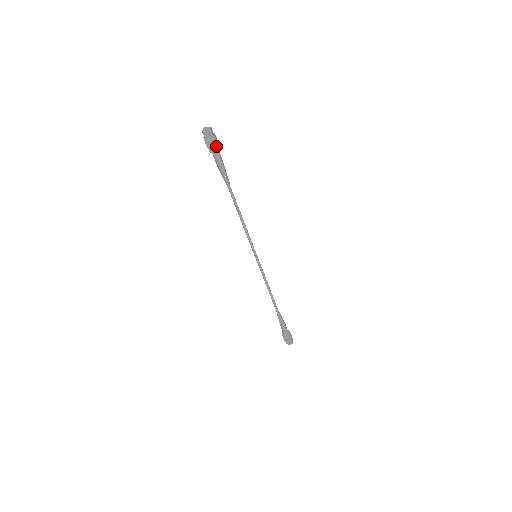
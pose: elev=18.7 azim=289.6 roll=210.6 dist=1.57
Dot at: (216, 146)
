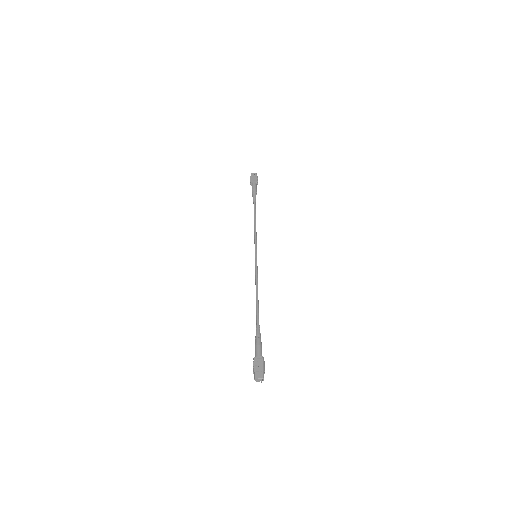
Dot at: (256, 180)
